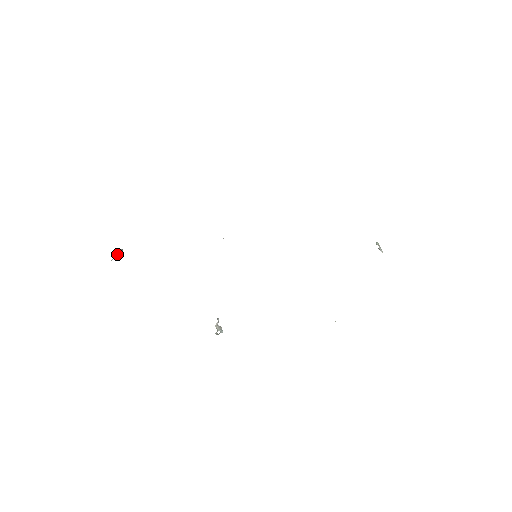
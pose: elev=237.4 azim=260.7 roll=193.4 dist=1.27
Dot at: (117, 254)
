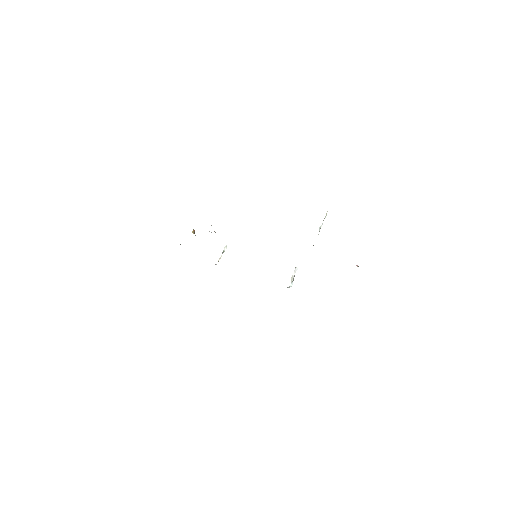
Dot at: occluded
